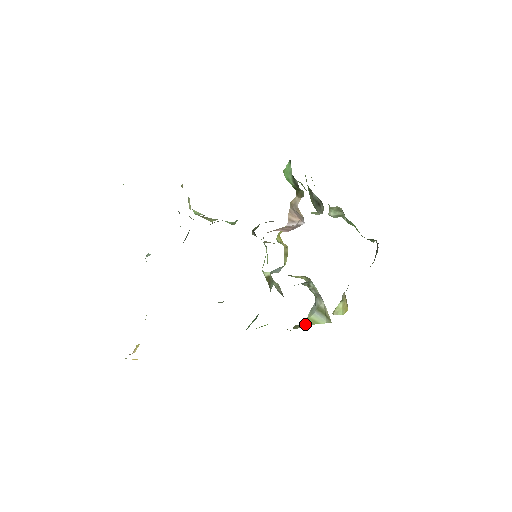
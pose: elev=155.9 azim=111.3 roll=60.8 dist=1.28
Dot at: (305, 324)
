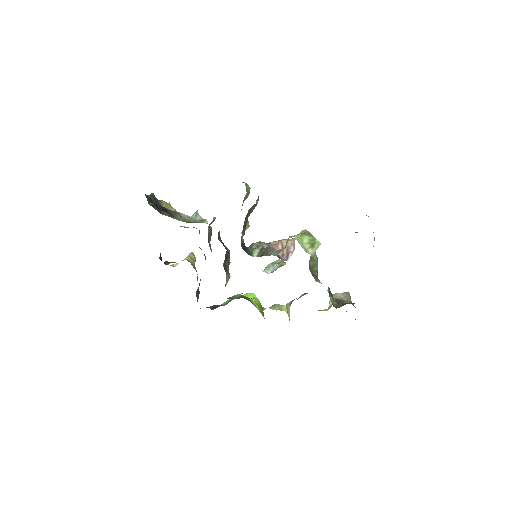
Dot at: (281, 308)
